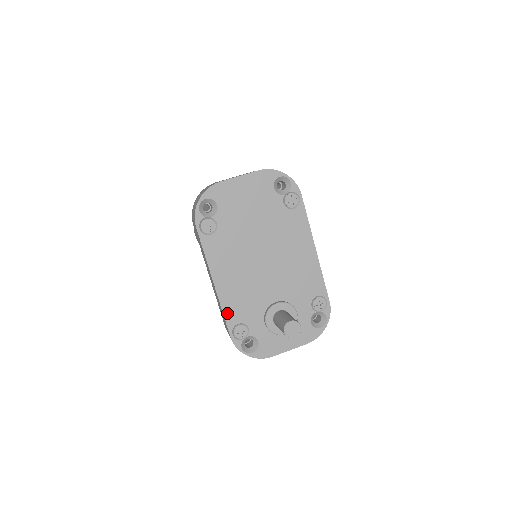
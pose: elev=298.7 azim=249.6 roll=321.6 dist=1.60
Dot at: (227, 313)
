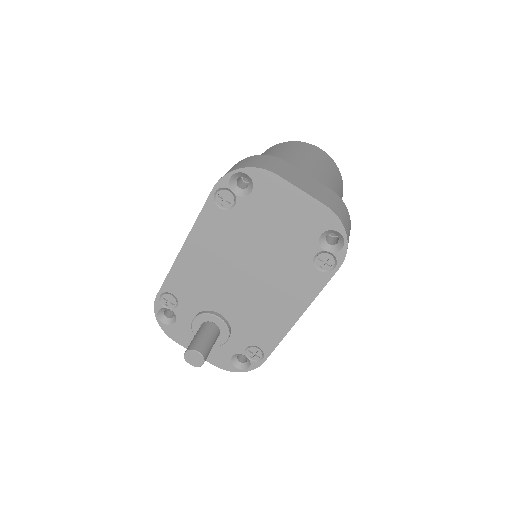
Dot at: (171, 277)
